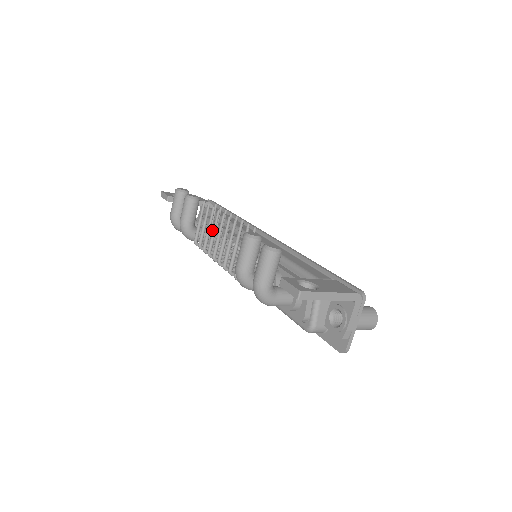
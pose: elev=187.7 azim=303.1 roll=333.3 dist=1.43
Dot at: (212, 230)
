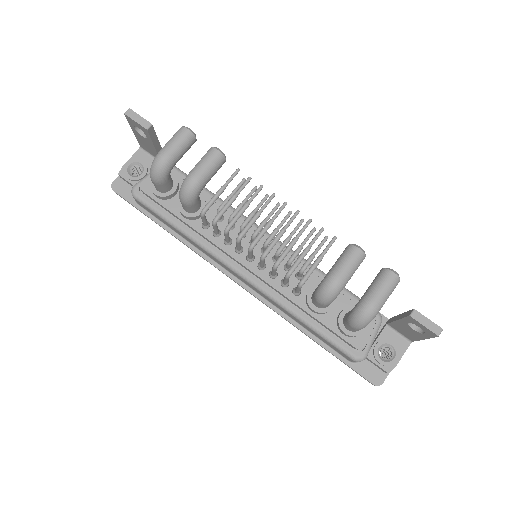
Dot at: (258, 212)
